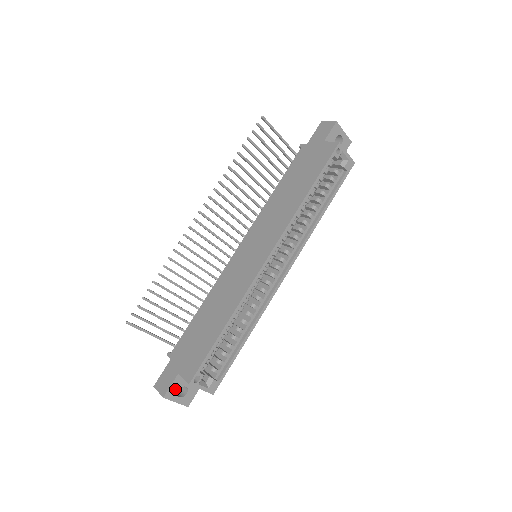
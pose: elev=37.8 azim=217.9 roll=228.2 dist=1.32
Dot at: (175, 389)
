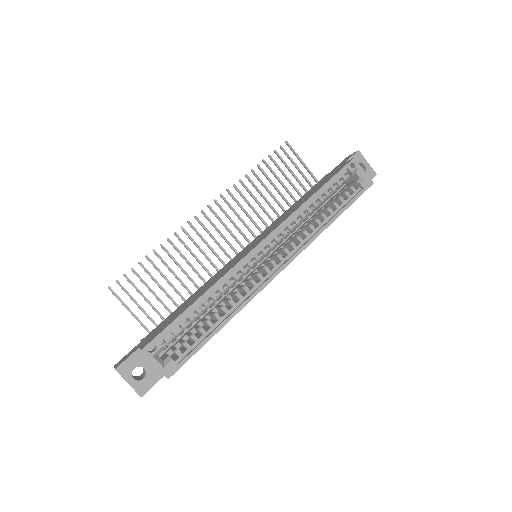
Dot at: (131, 365)
